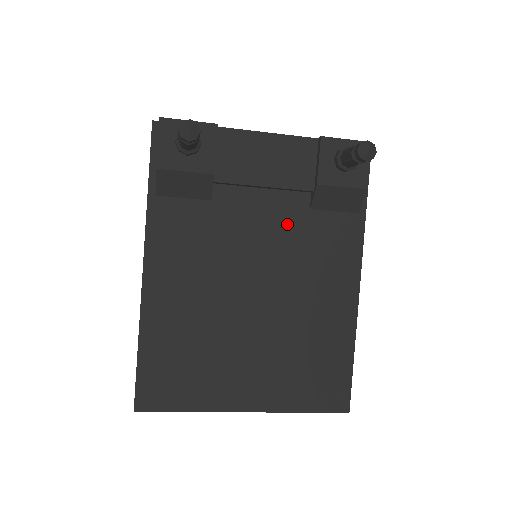
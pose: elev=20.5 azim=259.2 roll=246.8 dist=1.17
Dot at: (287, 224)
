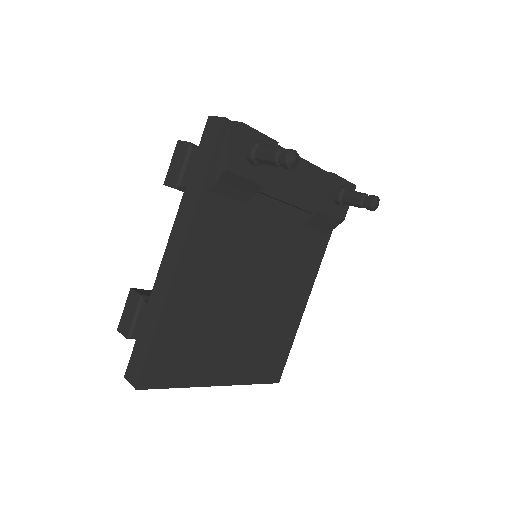
Dot at: (287, 235)
